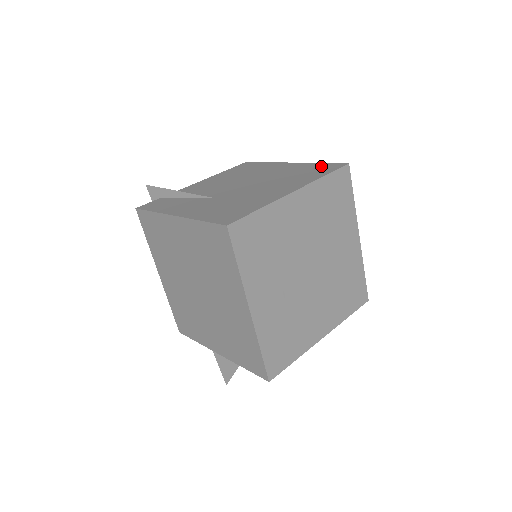
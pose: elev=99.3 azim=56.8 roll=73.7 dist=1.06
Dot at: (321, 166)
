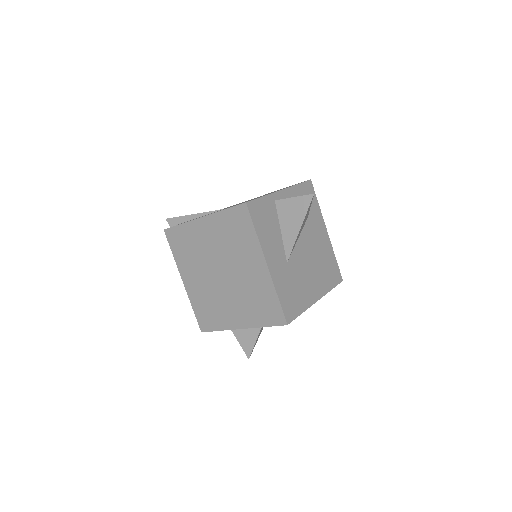
Dot at: (292, 185)
